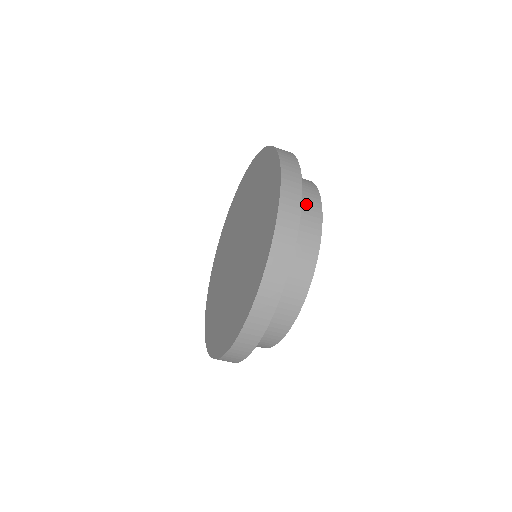
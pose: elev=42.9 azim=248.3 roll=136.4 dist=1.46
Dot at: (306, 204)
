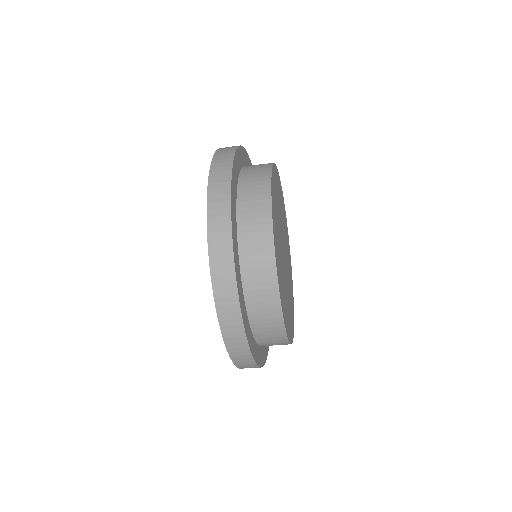
Dot at: (255, 254)
